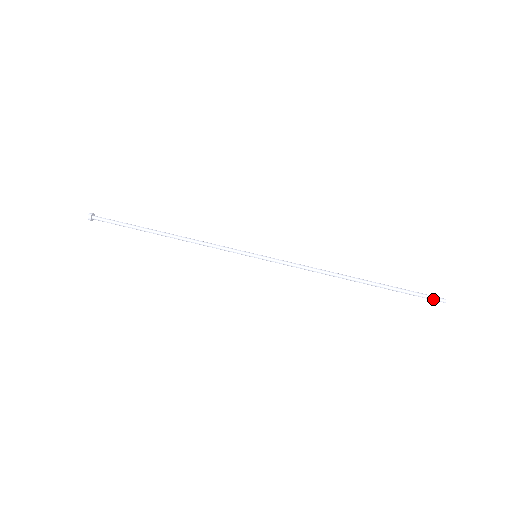
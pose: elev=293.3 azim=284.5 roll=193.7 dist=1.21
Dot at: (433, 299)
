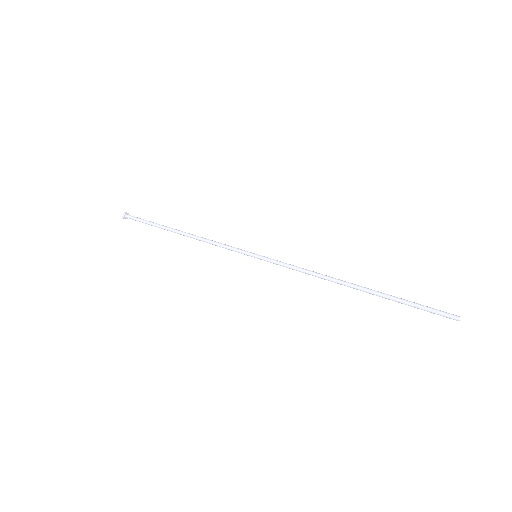
Dot at: (444, 312)
